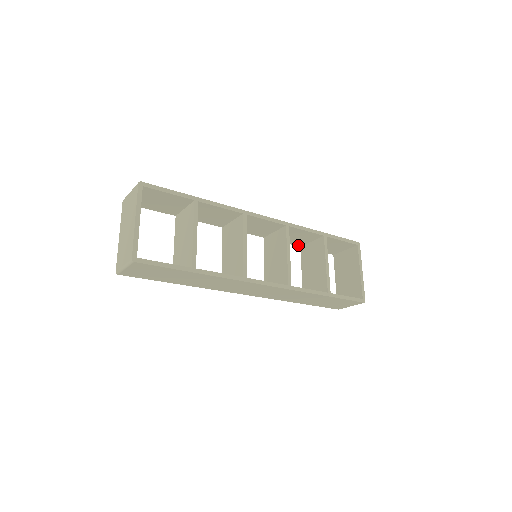
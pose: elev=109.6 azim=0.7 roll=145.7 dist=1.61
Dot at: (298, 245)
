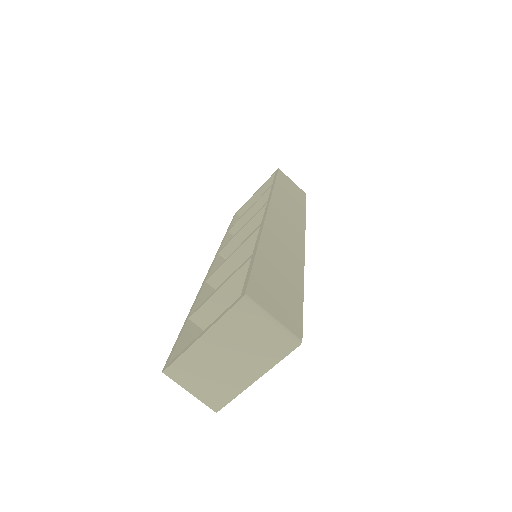
Dot at: occluded
